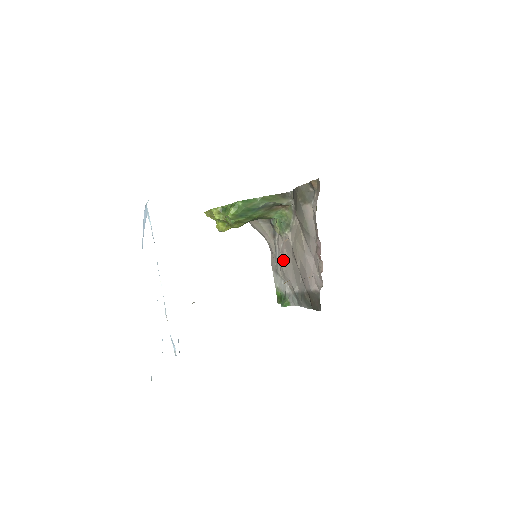
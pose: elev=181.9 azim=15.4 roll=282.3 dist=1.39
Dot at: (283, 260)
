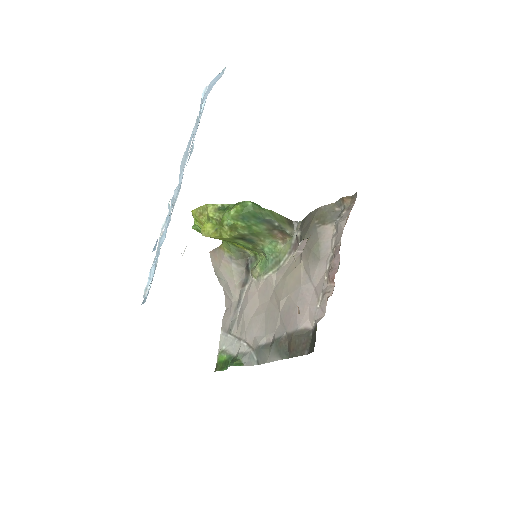
Dot at: (249, 310)
